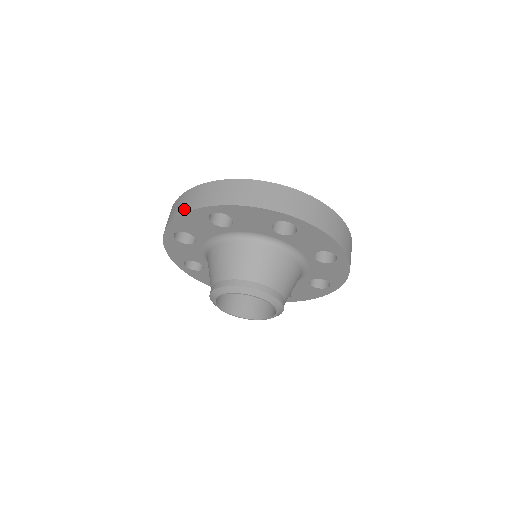
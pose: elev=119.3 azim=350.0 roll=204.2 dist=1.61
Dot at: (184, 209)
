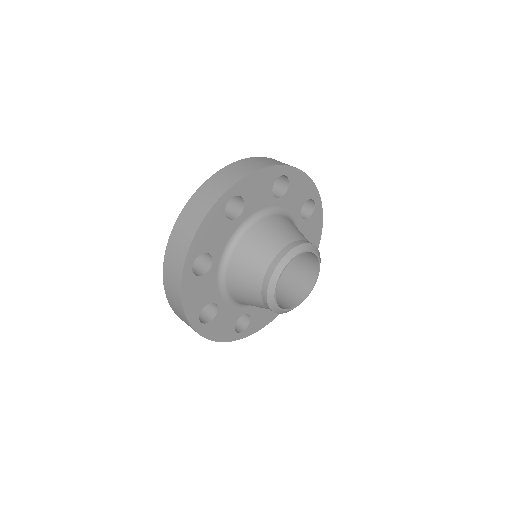
Dot at: (199, 217)
